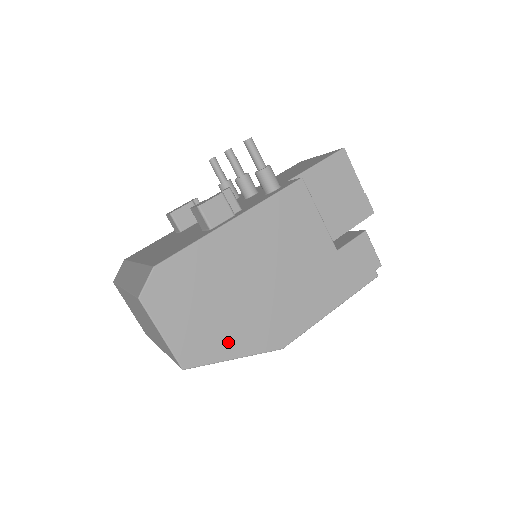
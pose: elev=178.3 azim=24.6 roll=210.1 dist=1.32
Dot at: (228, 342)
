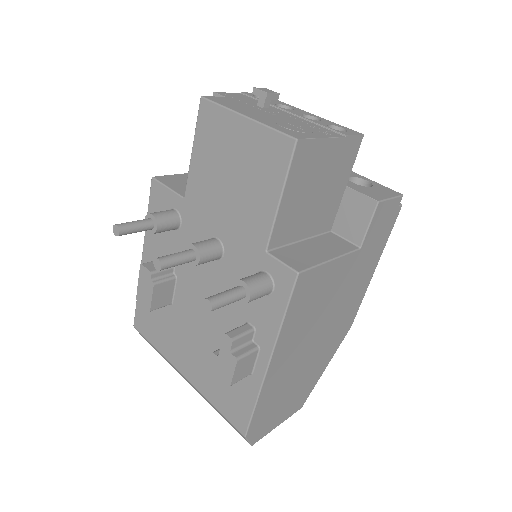
Dot at: (317, 373)
